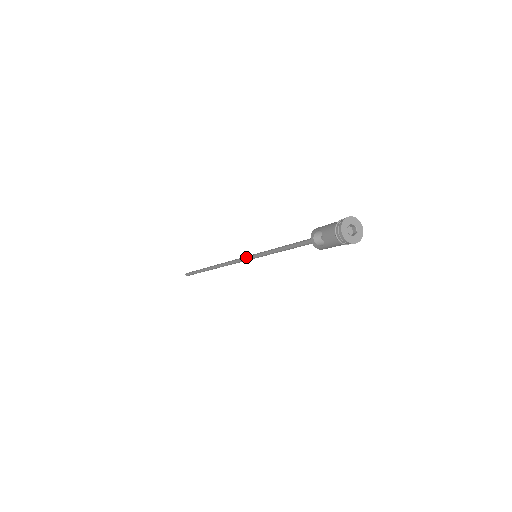
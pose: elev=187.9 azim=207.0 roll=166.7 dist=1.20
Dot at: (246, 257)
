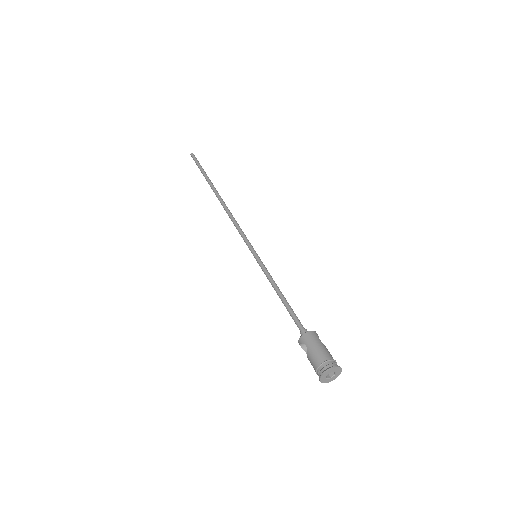
Dot at: (247, 245)
